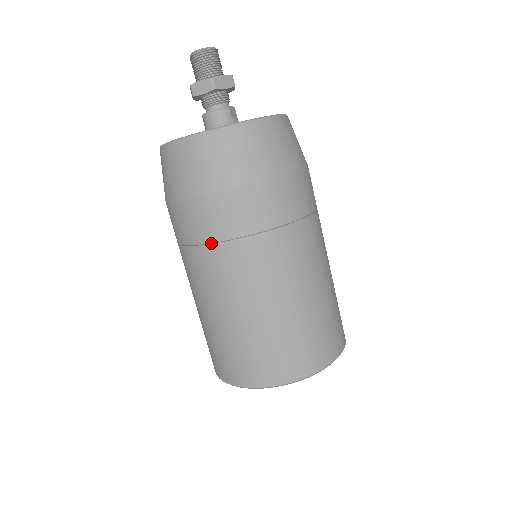
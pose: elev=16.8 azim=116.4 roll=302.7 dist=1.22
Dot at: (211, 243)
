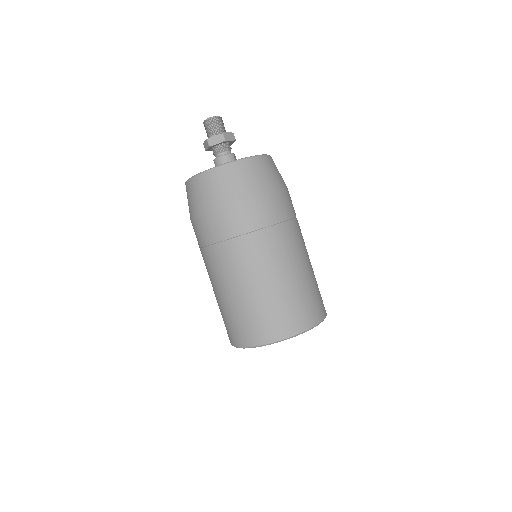
Dot at: (236, 237)
